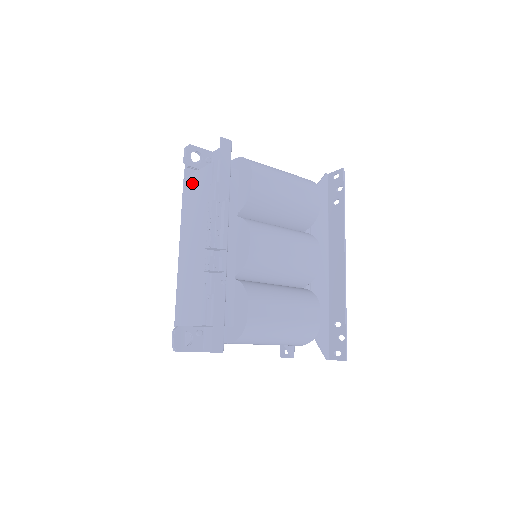
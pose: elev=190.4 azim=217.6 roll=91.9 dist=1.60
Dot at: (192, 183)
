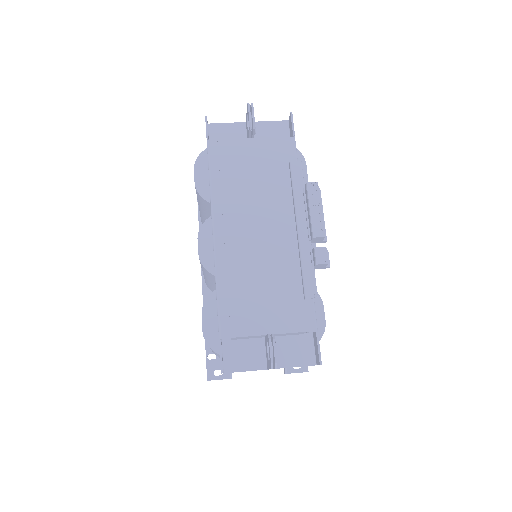
Dot at: (239, 151)
